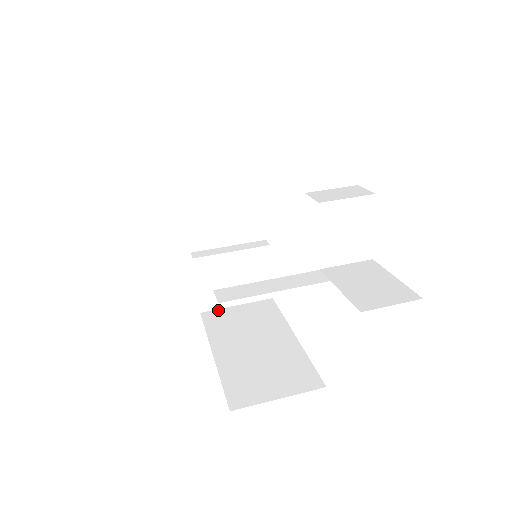
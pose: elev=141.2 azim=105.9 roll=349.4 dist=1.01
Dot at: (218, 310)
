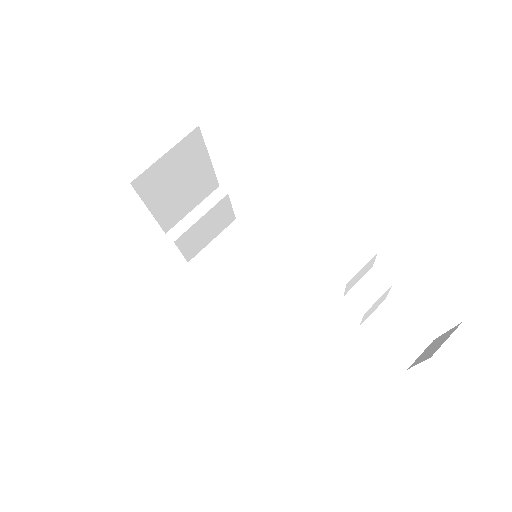
Dot at: (201, 253)
